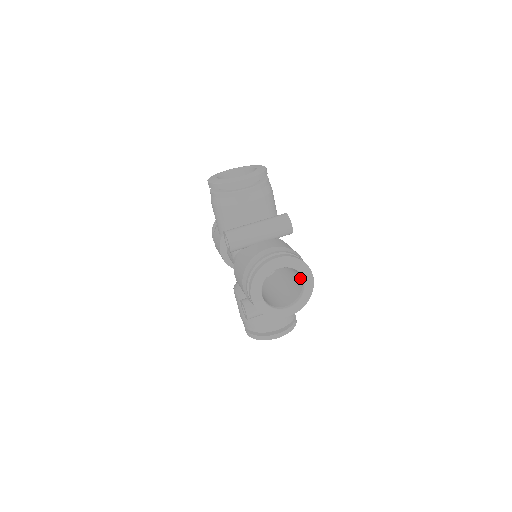
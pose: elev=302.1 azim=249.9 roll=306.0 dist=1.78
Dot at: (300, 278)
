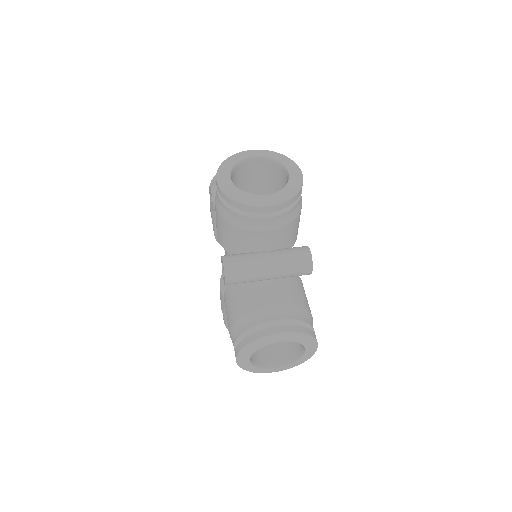
Dot at: (286, 180)
